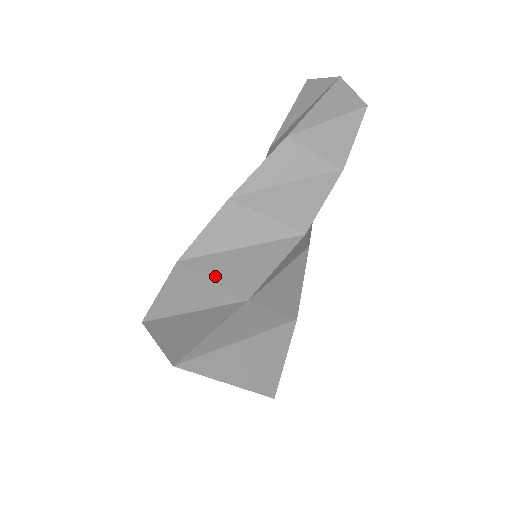
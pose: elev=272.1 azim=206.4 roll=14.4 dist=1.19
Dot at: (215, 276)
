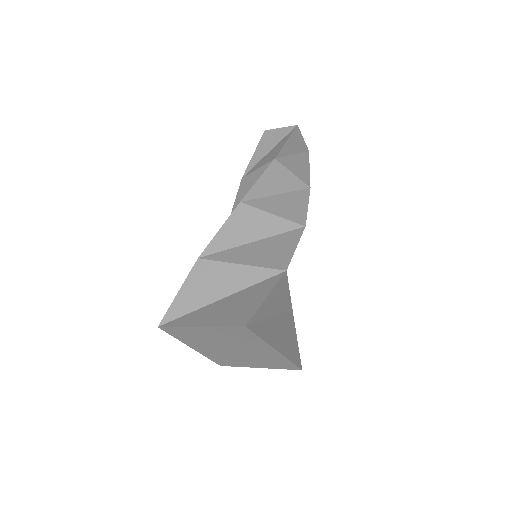
Dot at: (244, 261)
